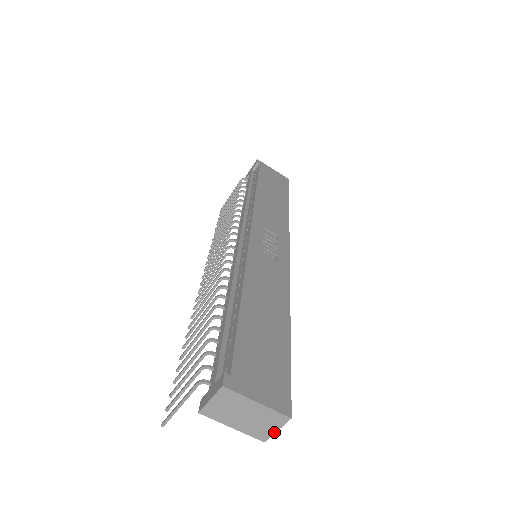
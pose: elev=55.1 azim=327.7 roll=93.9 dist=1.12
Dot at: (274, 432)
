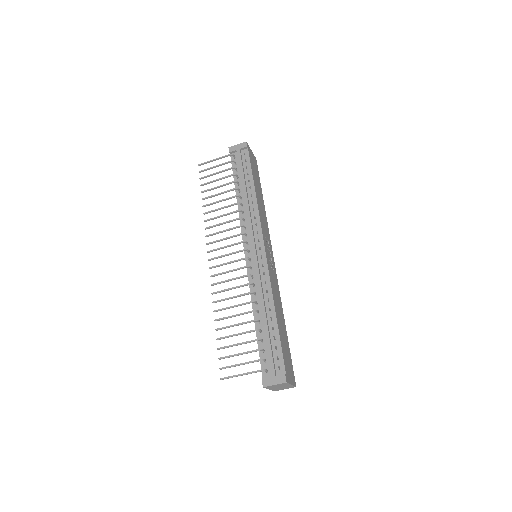
Dot at: (283, 389)
